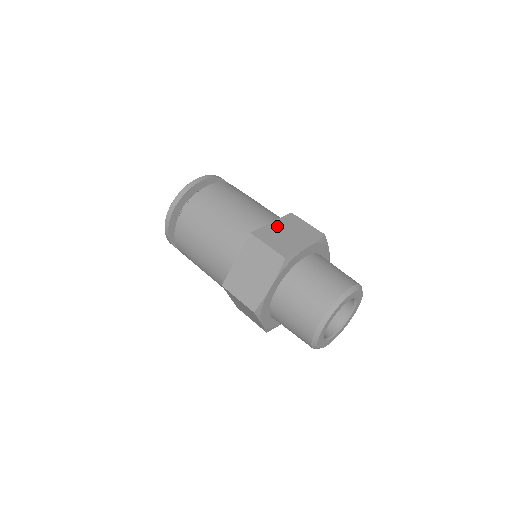
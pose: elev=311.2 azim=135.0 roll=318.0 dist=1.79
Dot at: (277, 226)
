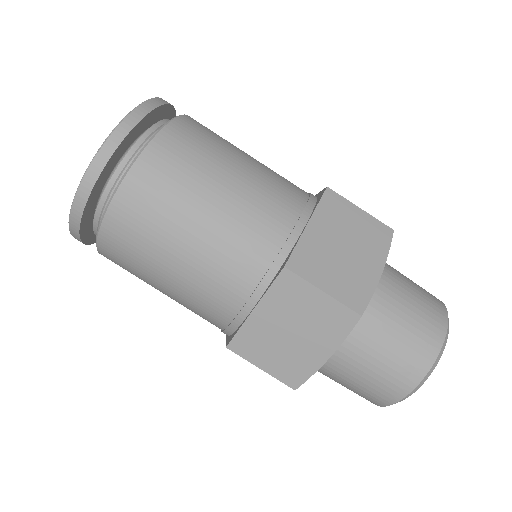
Dot at: (265, 318)
